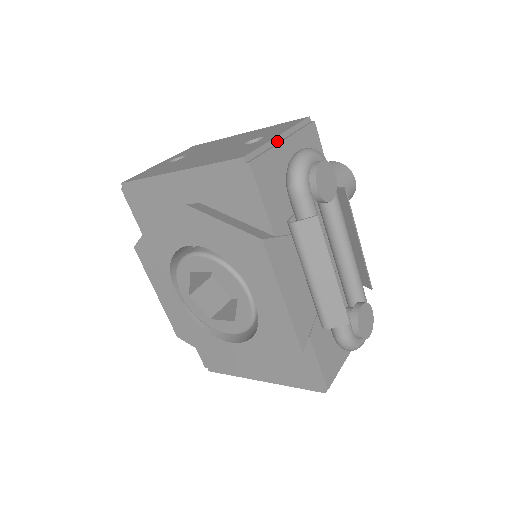
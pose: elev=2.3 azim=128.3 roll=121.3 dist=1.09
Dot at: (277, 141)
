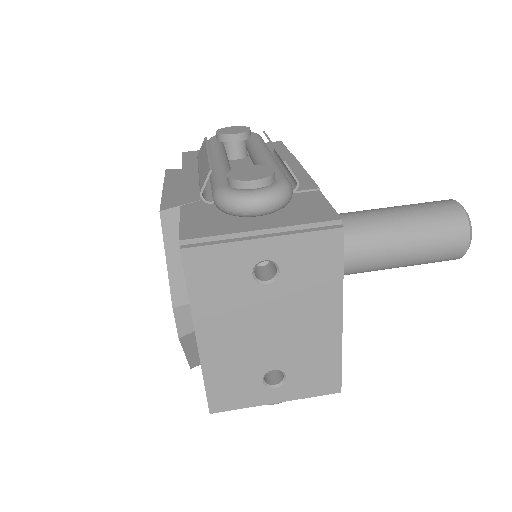
Dot at: occluded
